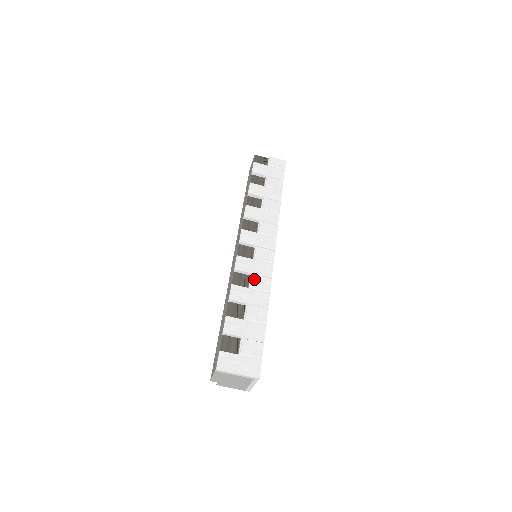
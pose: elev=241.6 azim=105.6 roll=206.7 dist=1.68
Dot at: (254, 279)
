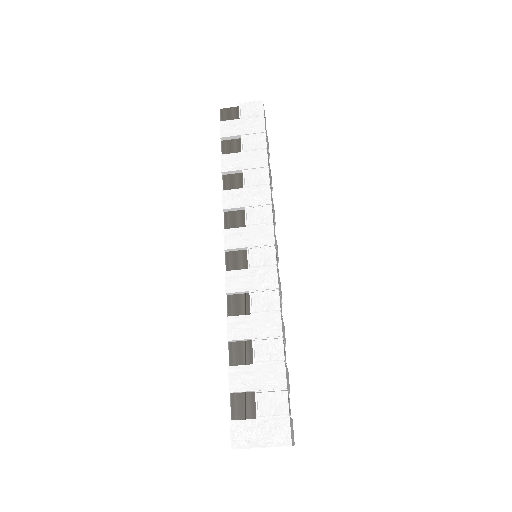
Dot at: (255, 298)
